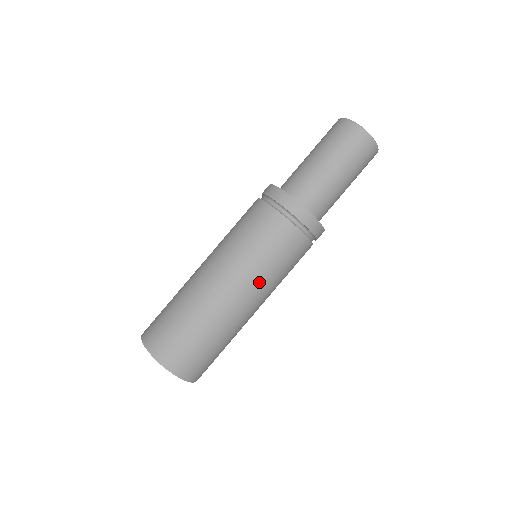
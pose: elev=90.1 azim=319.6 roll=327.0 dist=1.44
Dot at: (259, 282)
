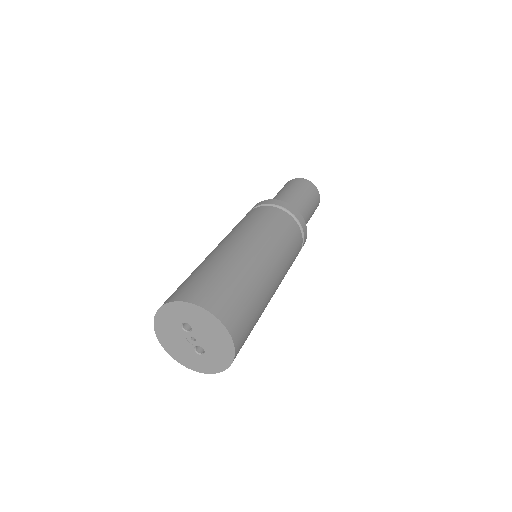
Dot at: (280, 256)
